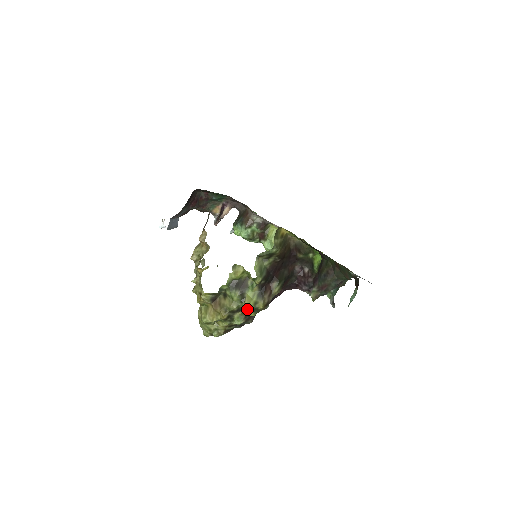
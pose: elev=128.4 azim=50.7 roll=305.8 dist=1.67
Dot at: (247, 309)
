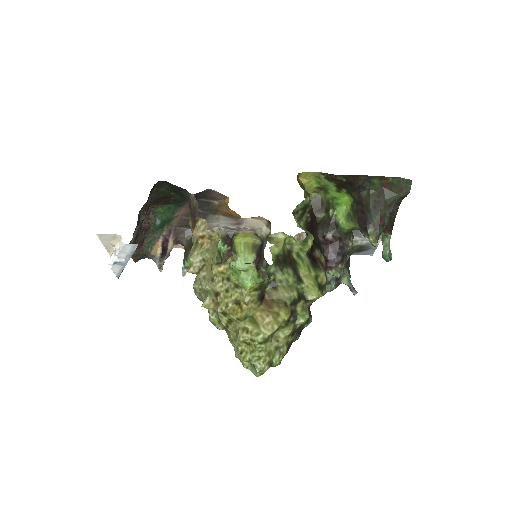
Dot at: (310, 290)
